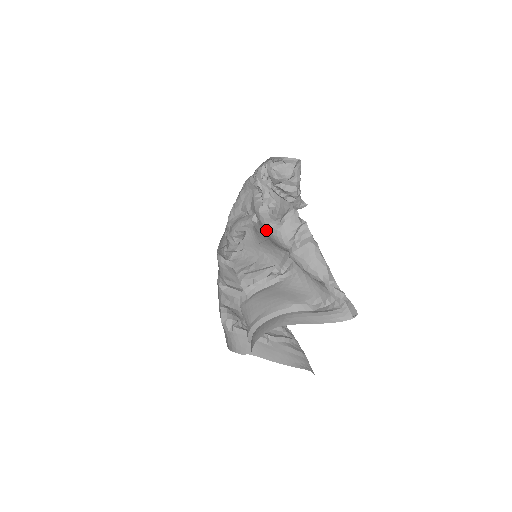
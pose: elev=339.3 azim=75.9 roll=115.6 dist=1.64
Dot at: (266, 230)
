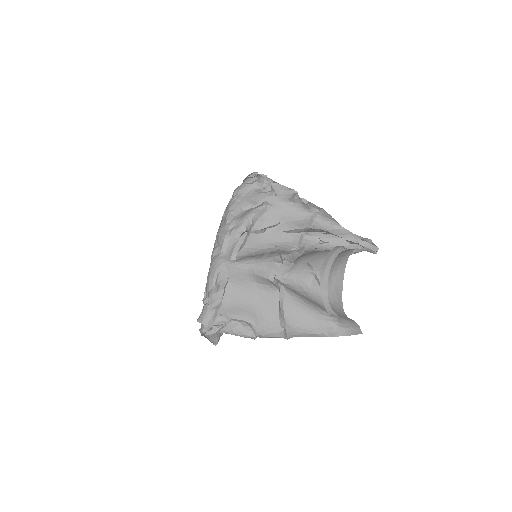
Dot at: (286, 207)
